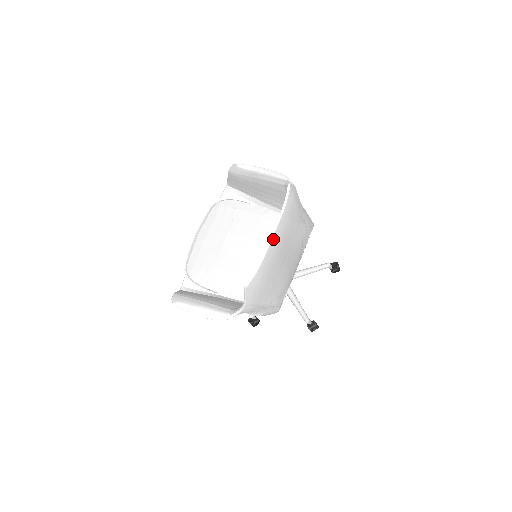
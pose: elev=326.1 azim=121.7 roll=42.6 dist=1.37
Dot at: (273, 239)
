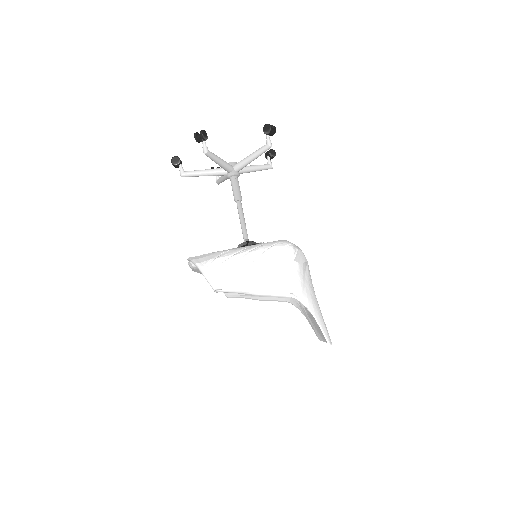
Dot at: occluded
